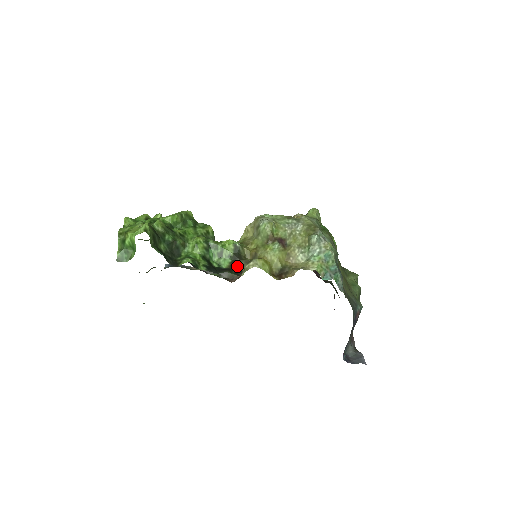
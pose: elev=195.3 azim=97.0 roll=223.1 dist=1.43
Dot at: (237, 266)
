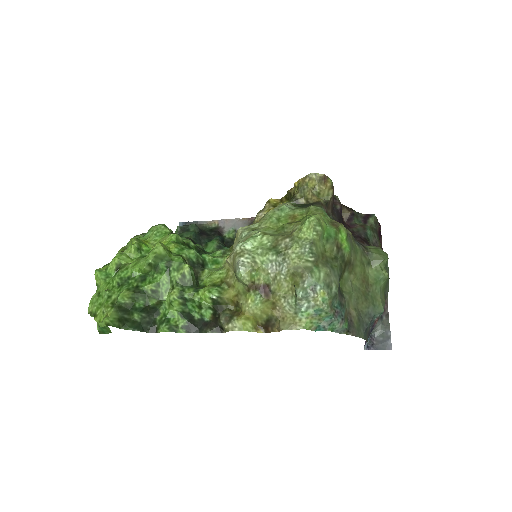
Dot at: (218, 321)
